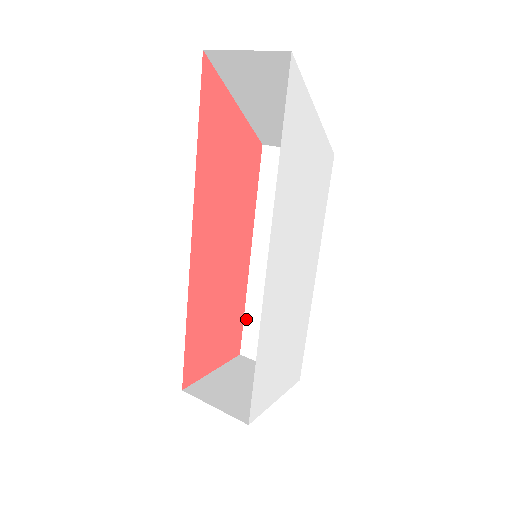
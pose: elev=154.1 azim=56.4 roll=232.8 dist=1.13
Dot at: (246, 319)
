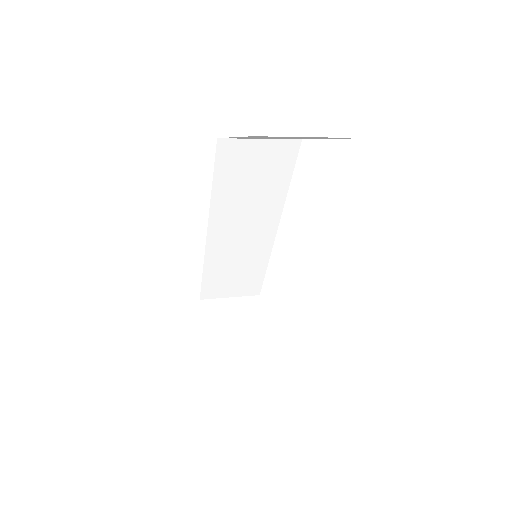
Dot at: (205, 277)
